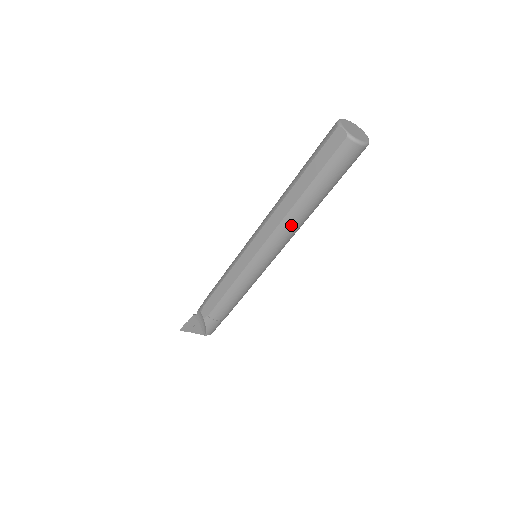
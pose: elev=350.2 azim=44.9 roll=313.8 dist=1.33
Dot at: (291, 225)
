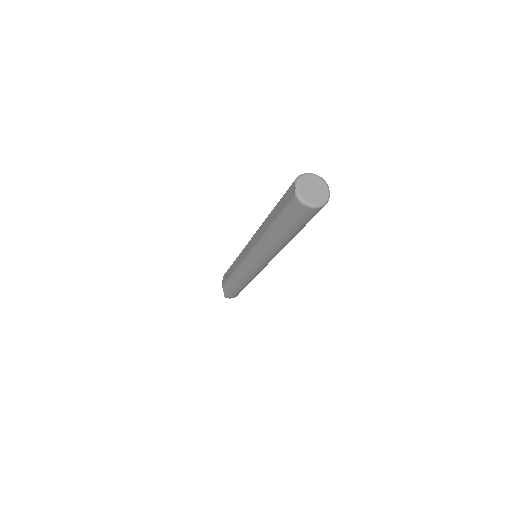
Dot at: (265, 247)
